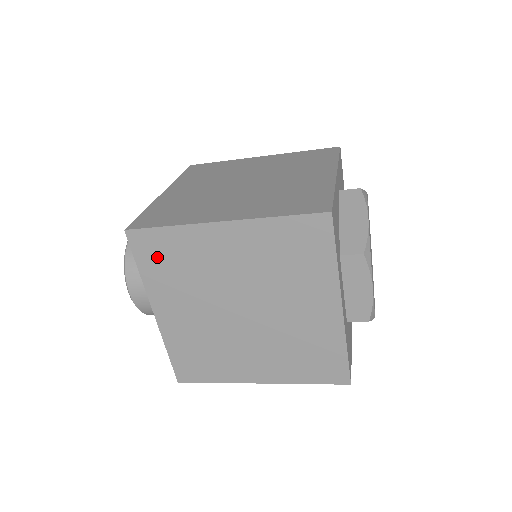
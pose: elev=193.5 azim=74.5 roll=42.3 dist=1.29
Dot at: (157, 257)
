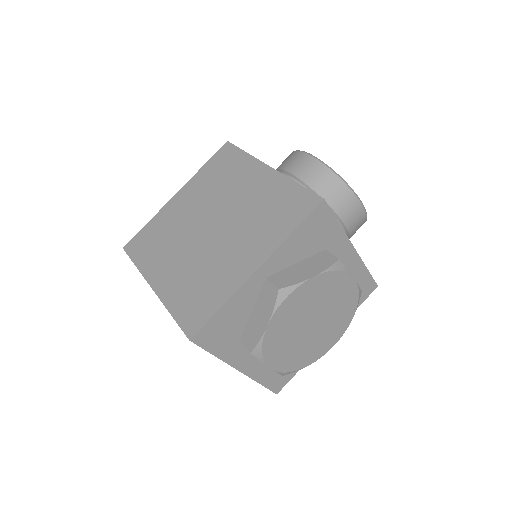
Dot at: occluded
